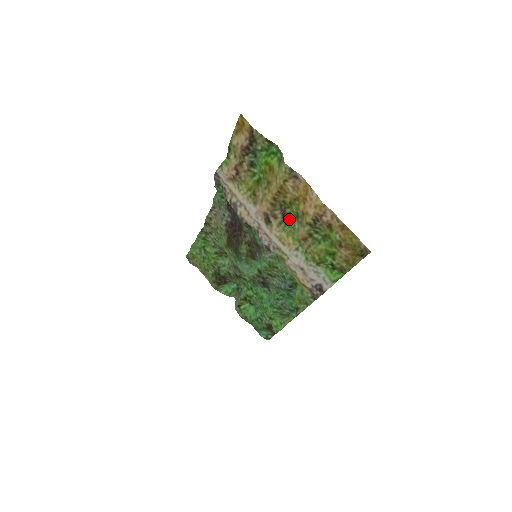
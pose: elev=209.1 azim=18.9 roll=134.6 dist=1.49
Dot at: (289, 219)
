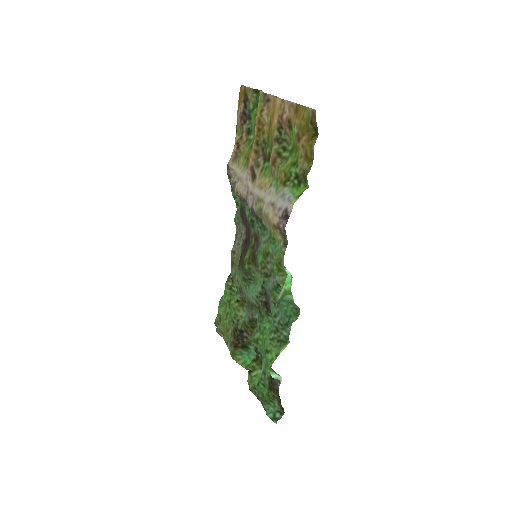
Dot at: (269, 161)
